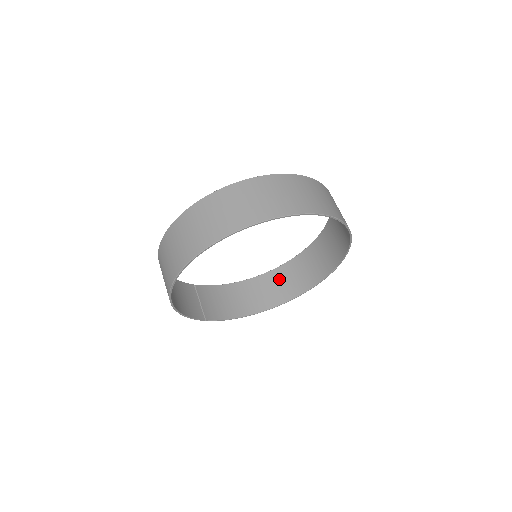
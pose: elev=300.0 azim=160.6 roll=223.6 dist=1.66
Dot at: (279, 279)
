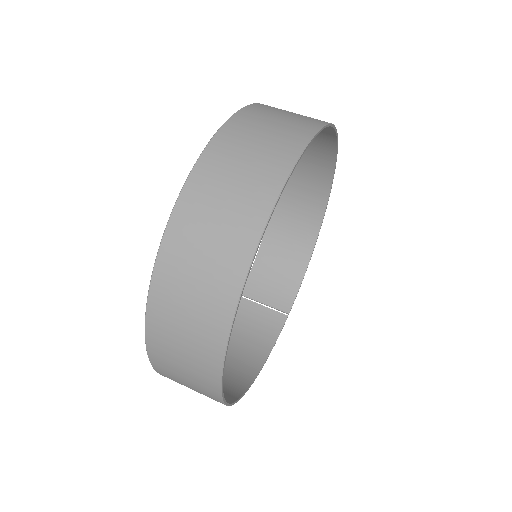
Dot at: (293, 189)
